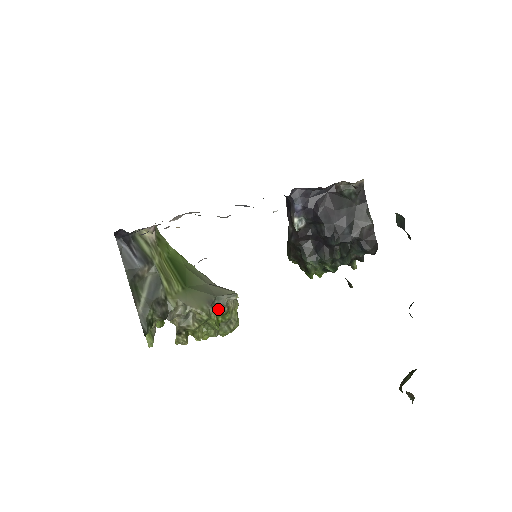
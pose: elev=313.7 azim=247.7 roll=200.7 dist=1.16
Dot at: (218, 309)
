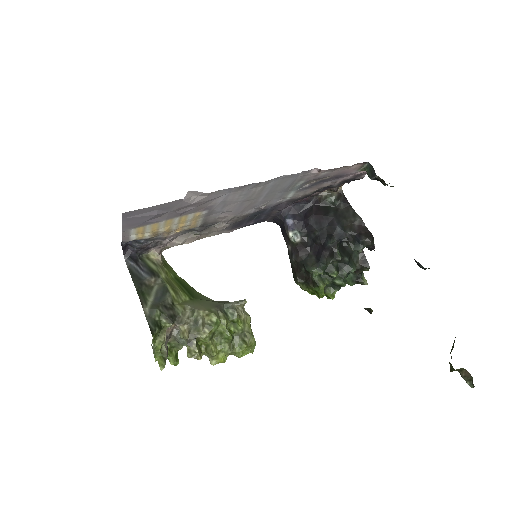
Dot at: (228, 315)
